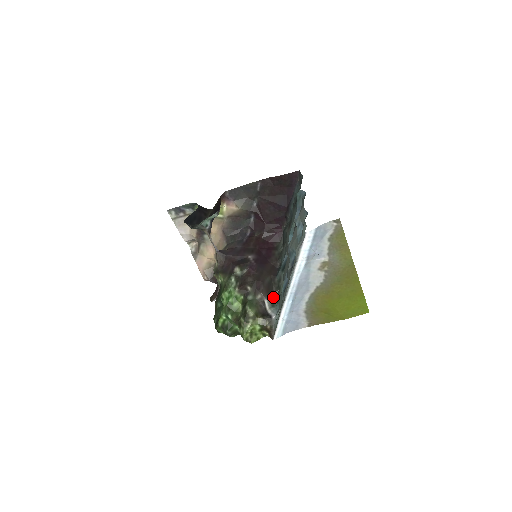
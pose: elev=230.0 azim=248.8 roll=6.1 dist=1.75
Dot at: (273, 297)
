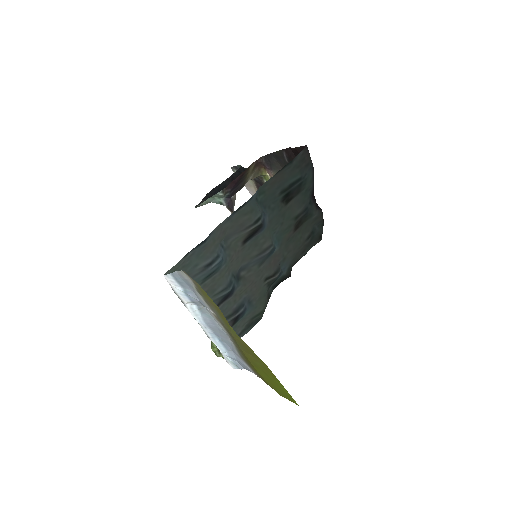
Dot at: occluded
